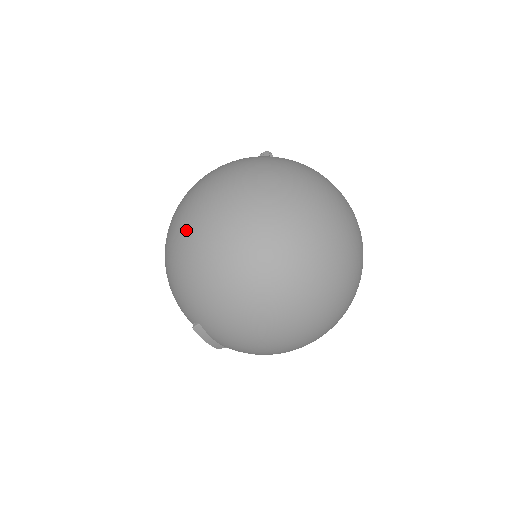
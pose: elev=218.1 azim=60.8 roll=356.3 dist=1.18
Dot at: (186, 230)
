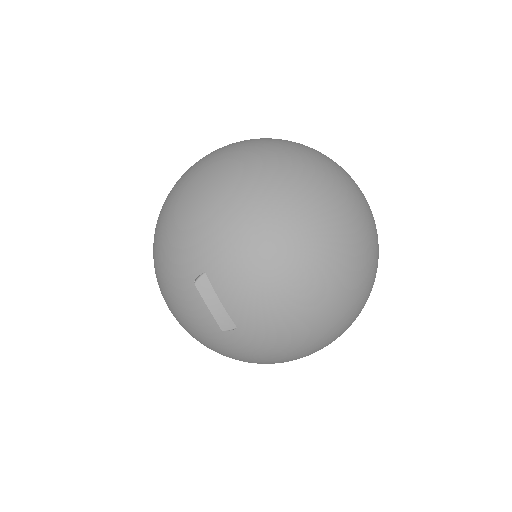
Dot at: (189, 175)
